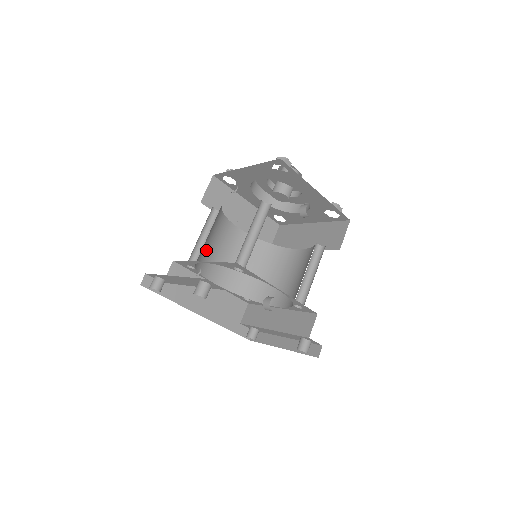
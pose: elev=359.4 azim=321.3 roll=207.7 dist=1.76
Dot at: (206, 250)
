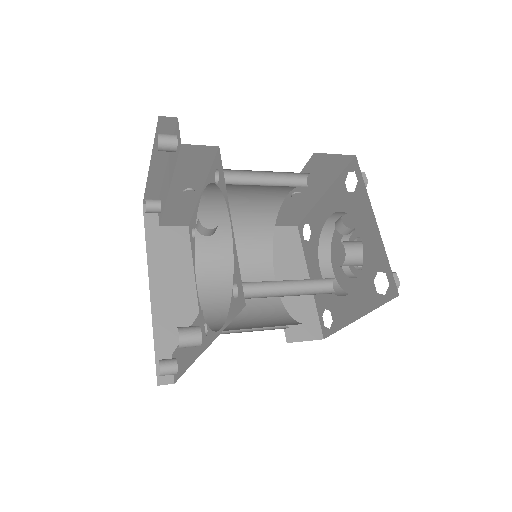
Dot at: (223, 243)
